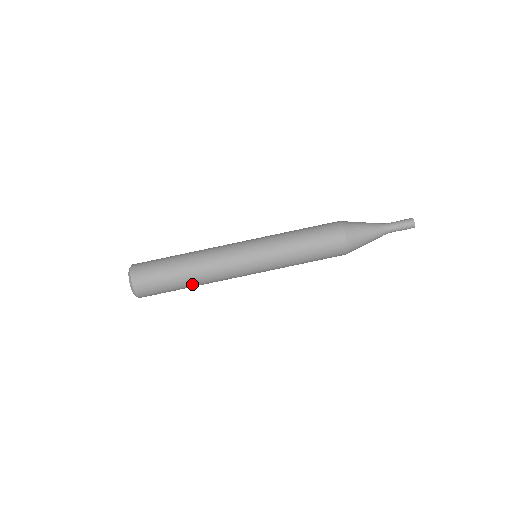
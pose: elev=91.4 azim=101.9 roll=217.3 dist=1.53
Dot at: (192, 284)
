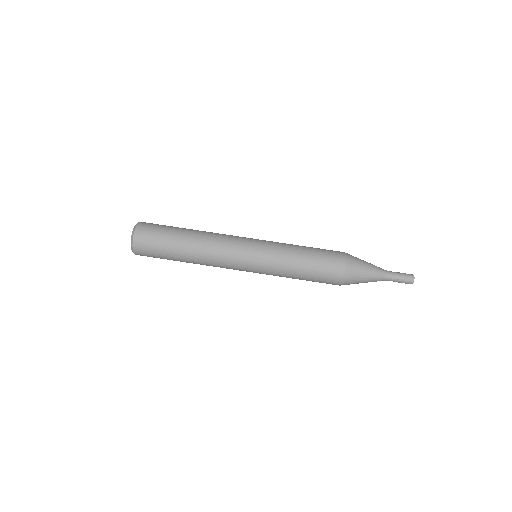
Dot at: occluded
